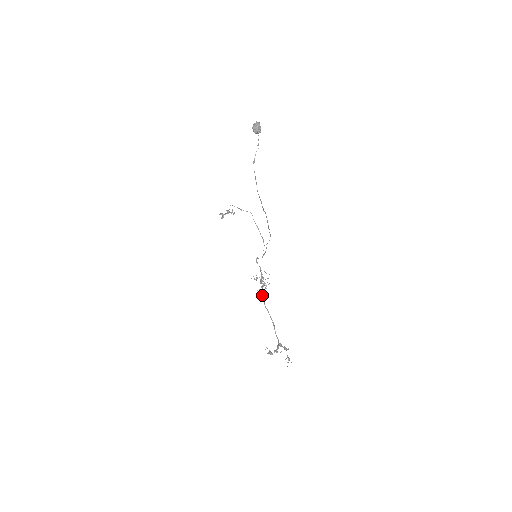
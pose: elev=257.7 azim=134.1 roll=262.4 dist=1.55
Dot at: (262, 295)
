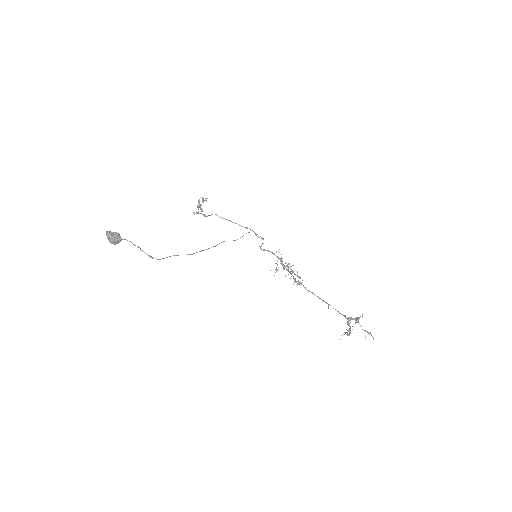
Dot at: (295, 280)
